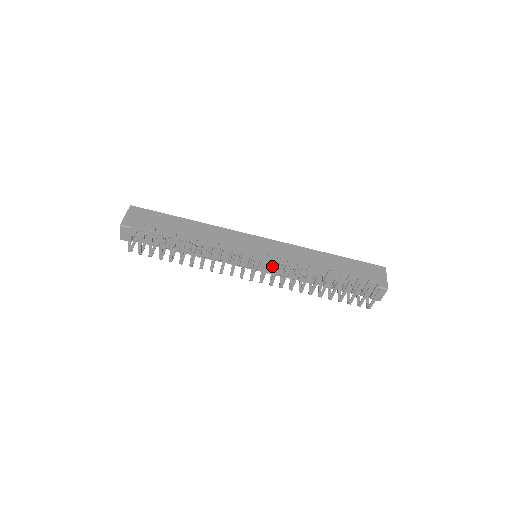
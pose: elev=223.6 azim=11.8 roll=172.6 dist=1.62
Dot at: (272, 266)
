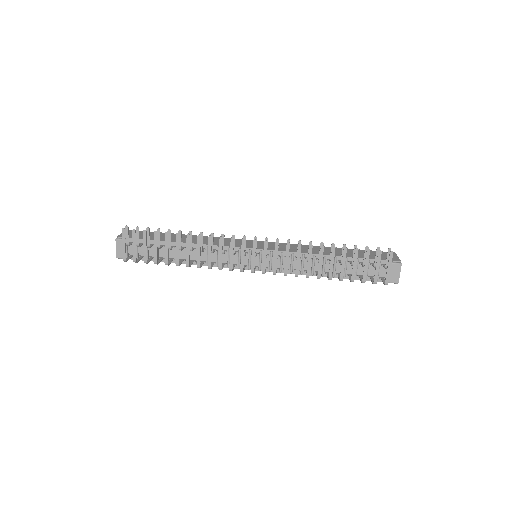
Dot at: occluded
